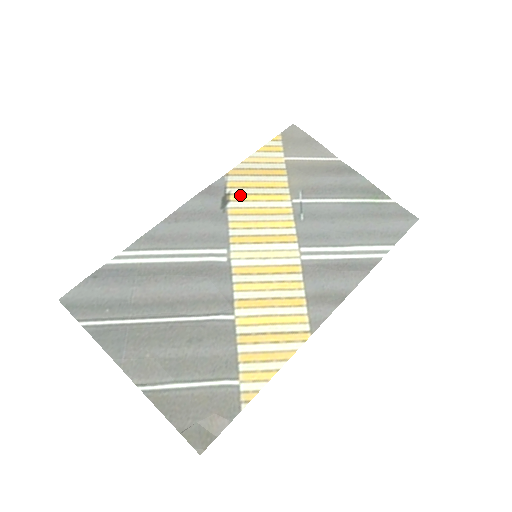
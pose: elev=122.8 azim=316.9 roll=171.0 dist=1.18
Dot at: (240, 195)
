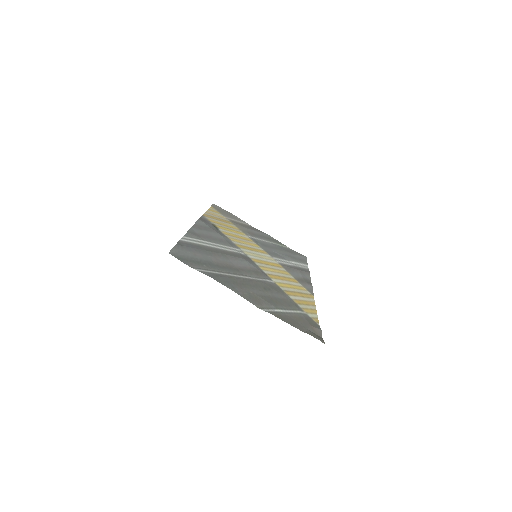
Dot at: (220, 226)
